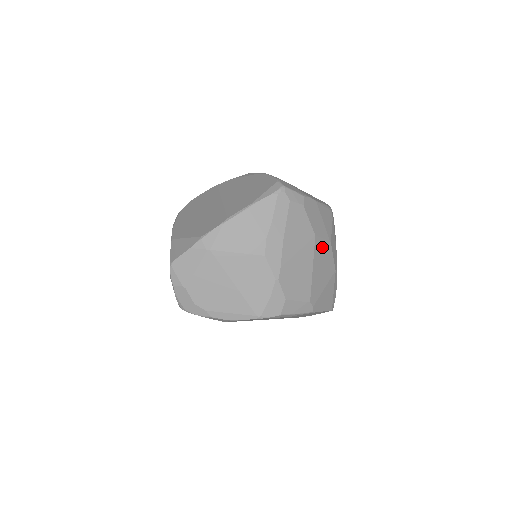
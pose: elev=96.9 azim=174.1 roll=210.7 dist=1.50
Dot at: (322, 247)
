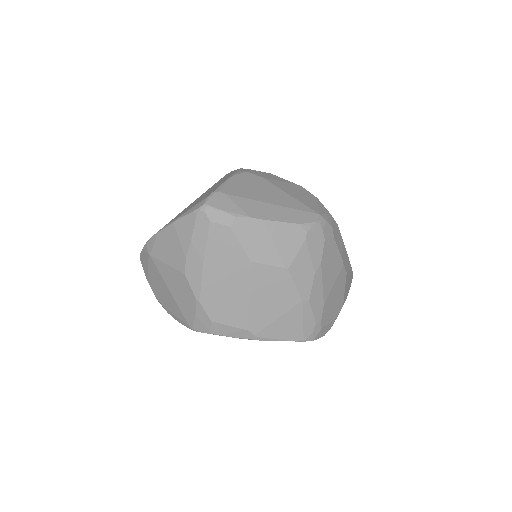
Dot at: (268, 274)
